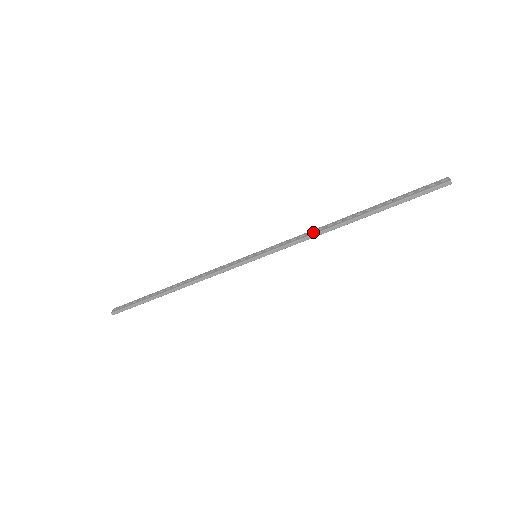
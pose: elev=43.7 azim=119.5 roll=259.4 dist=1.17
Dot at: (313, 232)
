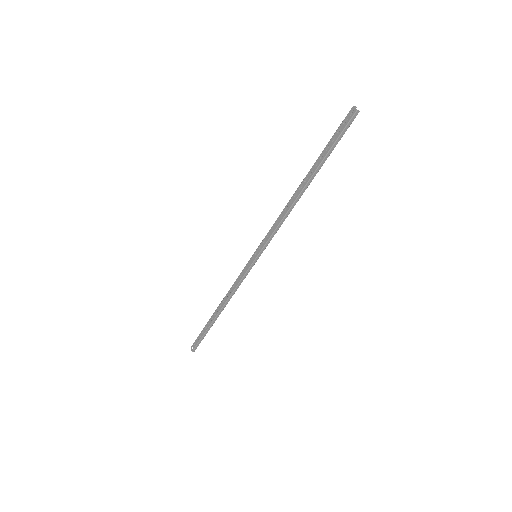
Dot at: (283, 213)
